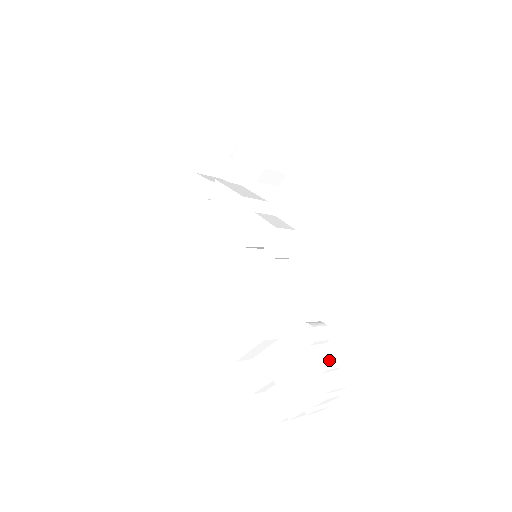
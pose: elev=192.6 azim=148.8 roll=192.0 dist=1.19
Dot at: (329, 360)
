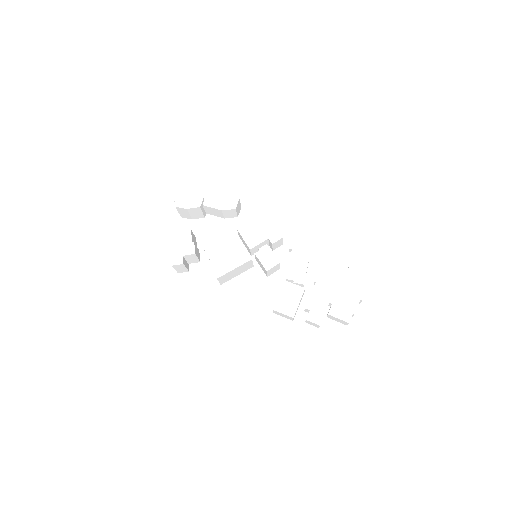
Dot at: occluded
